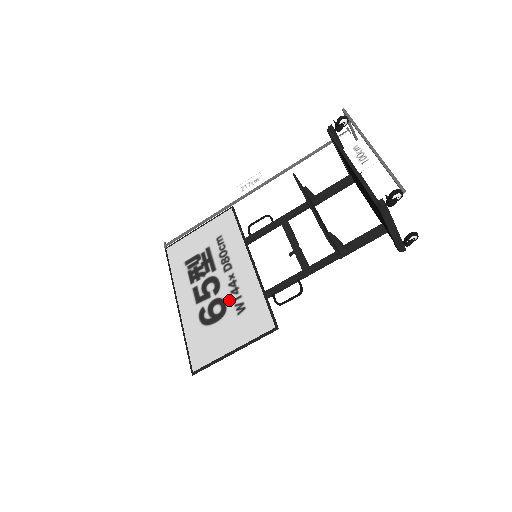
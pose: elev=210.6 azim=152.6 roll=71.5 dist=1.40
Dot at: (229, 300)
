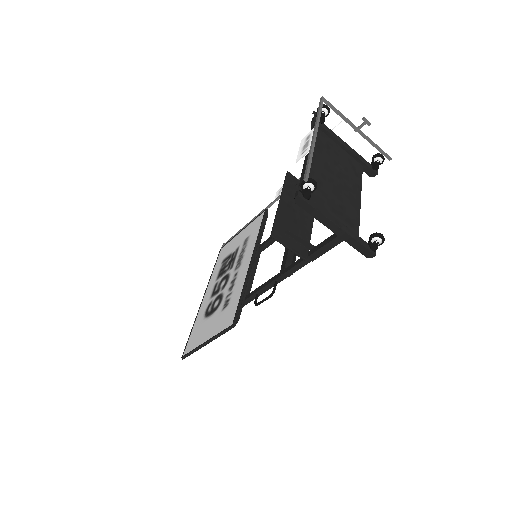
Dot at: (225, 296)
